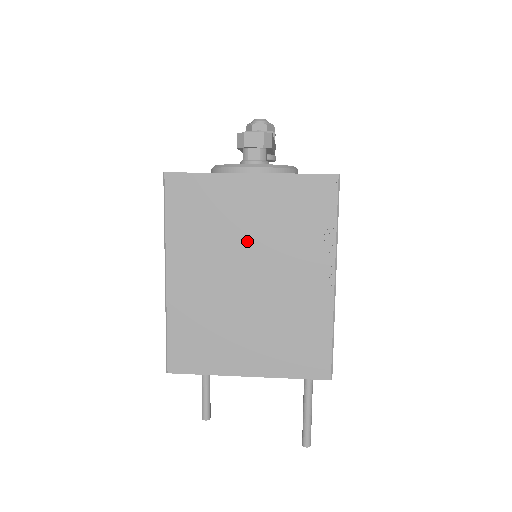
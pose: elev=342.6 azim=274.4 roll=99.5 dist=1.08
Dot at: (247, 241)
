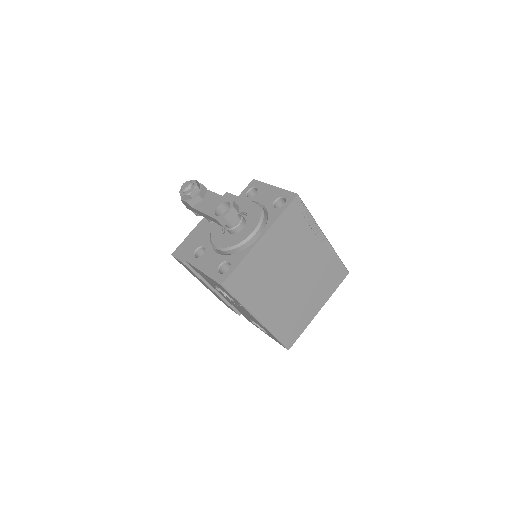
Dot at: (281, 266)
